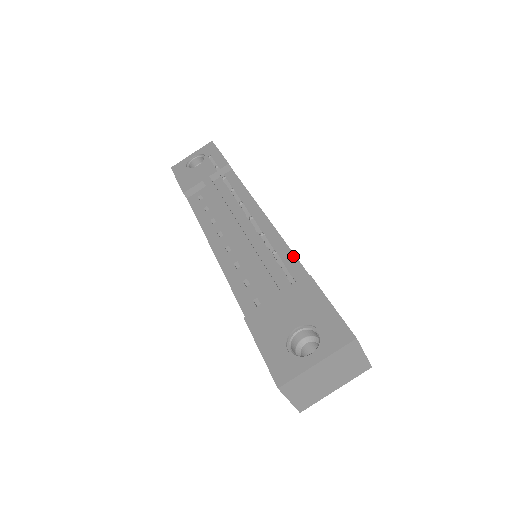
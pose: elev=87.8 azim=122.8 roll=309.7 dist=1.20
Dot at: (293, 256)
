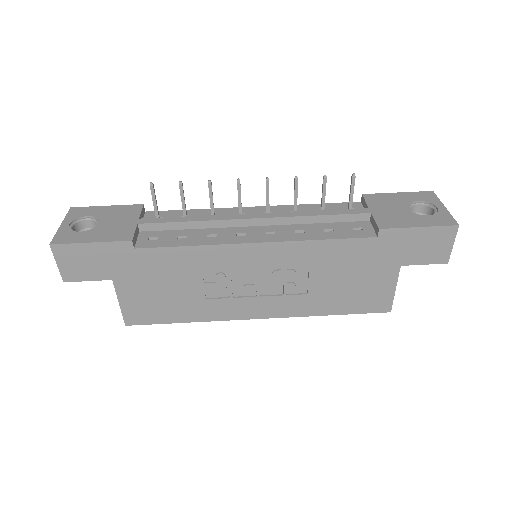
Dot at: occluded
